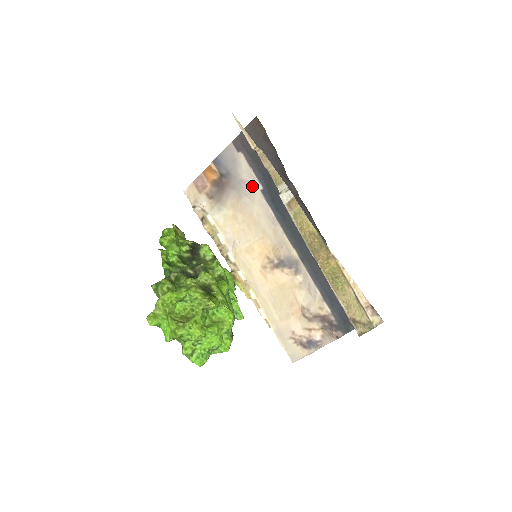
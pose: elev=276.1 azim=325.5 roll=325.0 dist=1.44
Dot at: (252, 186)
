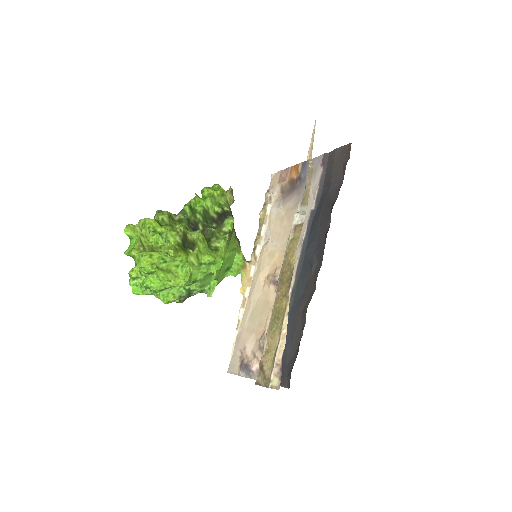
Dot at: (309, 202)
